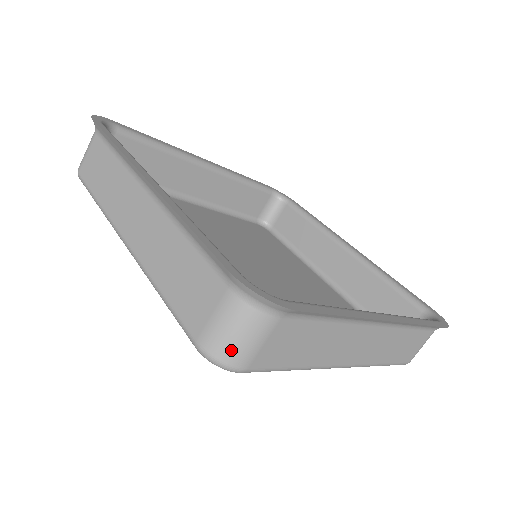
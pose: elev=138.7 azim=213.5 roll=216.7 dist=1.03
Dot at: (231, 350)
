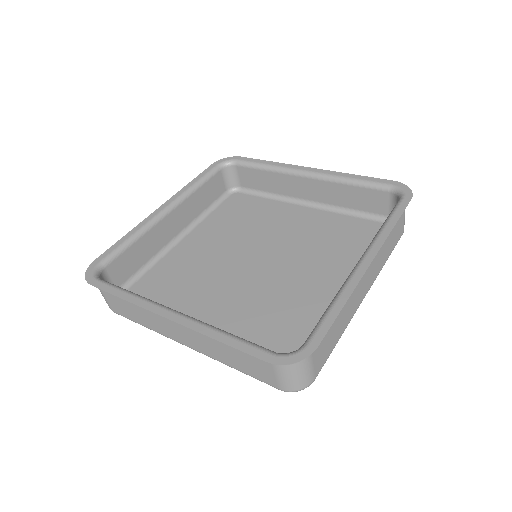
Dot at: (300, 383)
